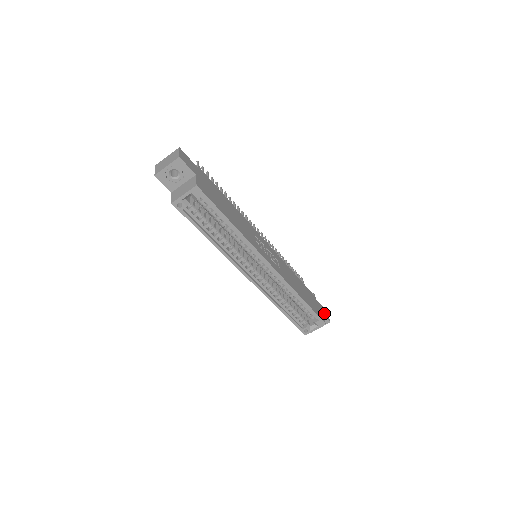
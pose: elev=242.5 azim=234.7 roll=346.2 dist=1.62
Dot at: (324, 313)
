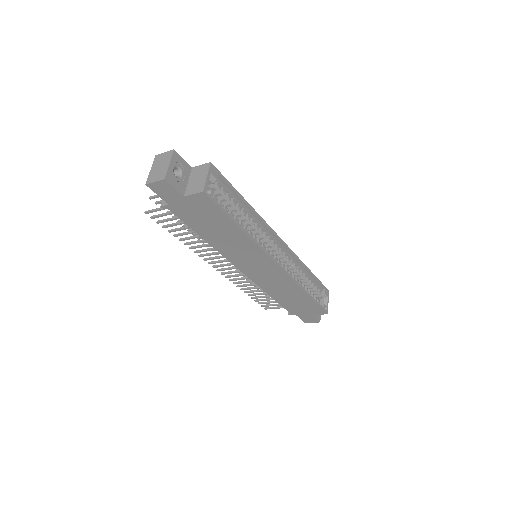
Dot at: occluded
